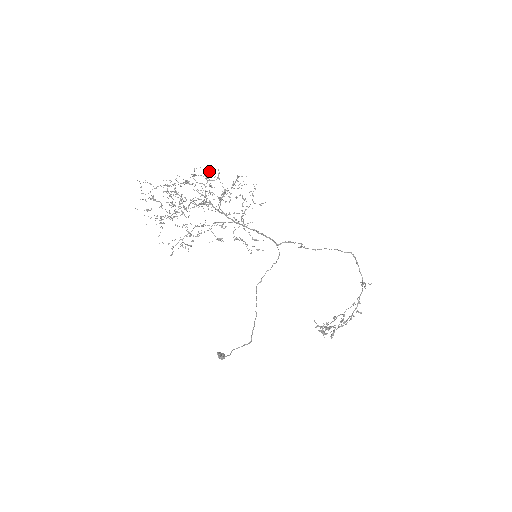
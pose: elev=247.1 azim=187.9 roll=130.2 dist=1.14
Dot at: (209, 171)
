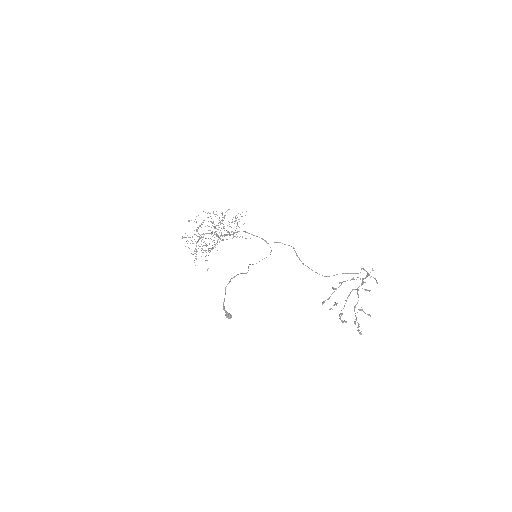
Dot at: occluded
